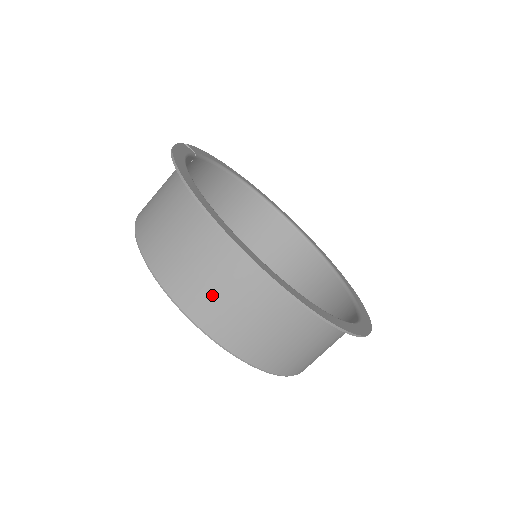
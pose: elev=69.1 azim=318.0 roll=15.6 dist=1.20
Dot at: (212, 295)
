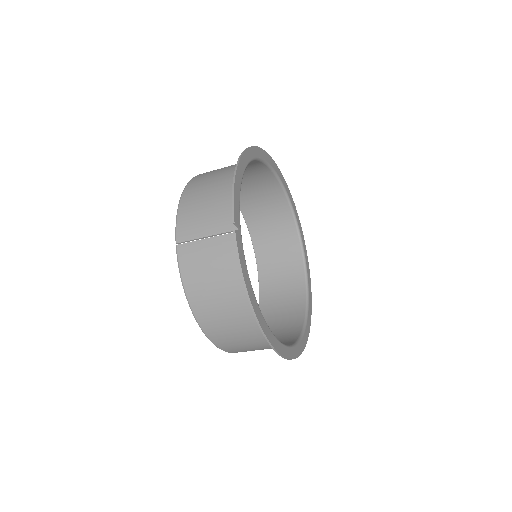
Dot at: occluded
